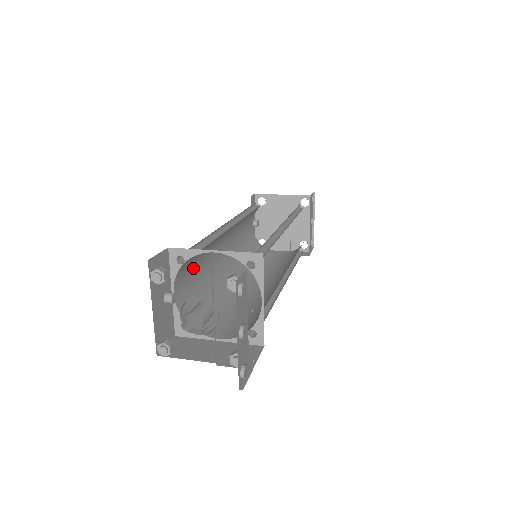
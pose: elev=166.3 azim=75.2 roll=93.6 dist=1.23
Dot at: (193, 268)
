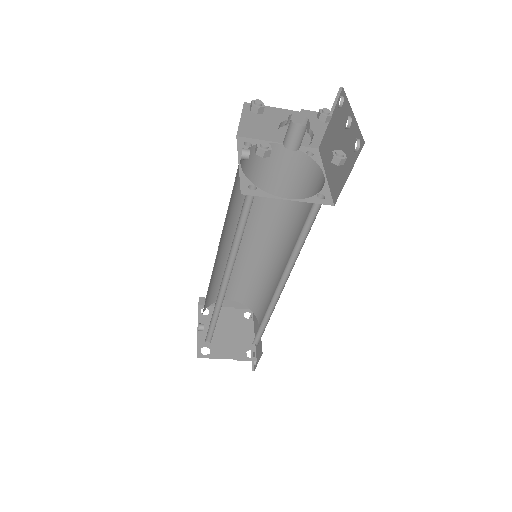
Dot at: occluded
